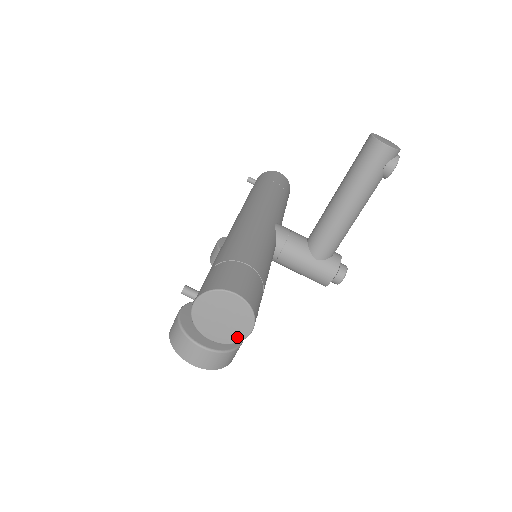
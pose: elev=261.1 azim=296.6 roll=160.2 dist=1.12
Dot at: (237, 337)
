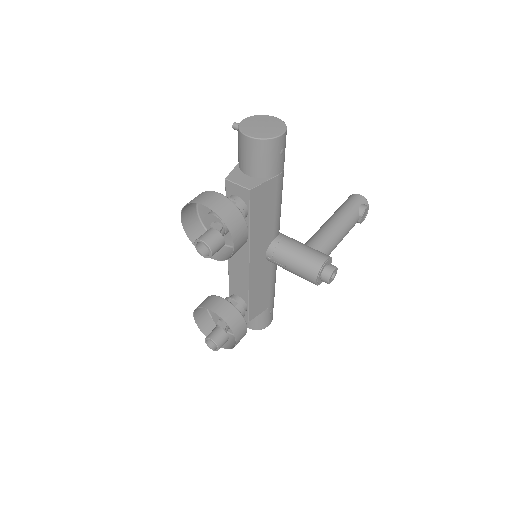
Dot at: (271, 135)
